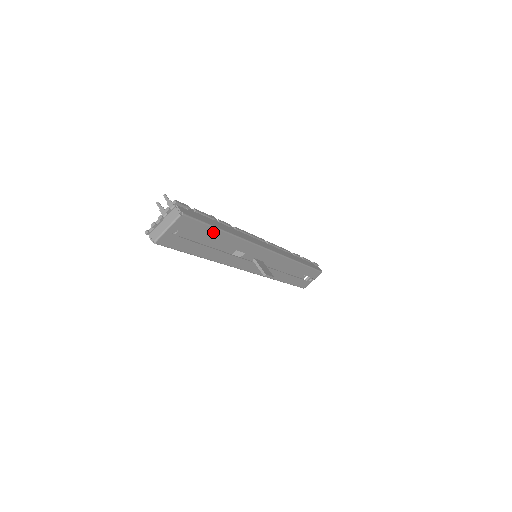
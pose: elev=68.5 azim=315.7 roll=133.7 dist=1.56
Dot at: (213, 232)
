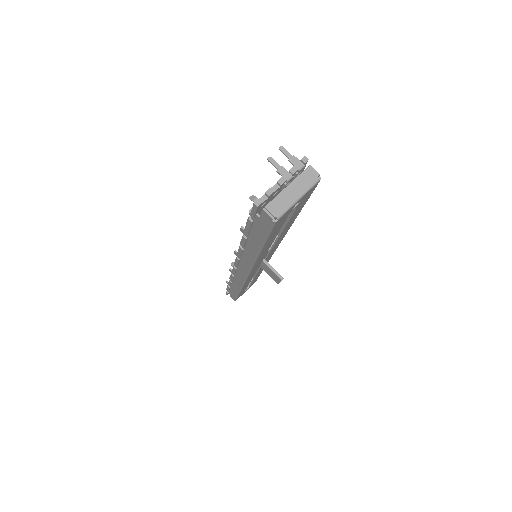
Dot at: (296, 214)
